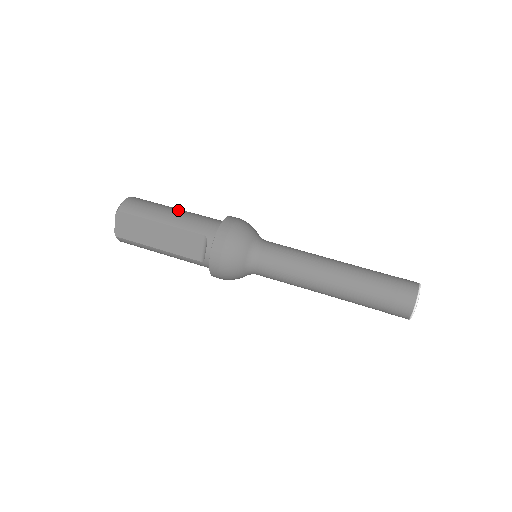
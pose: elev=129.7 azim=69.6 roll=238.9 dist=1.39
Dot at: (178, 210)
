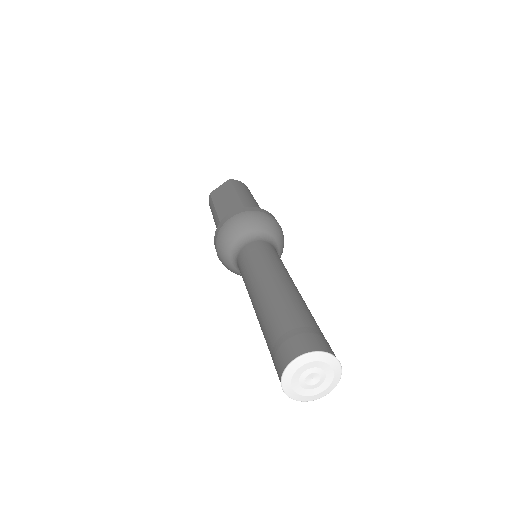
Dot at: occluded
